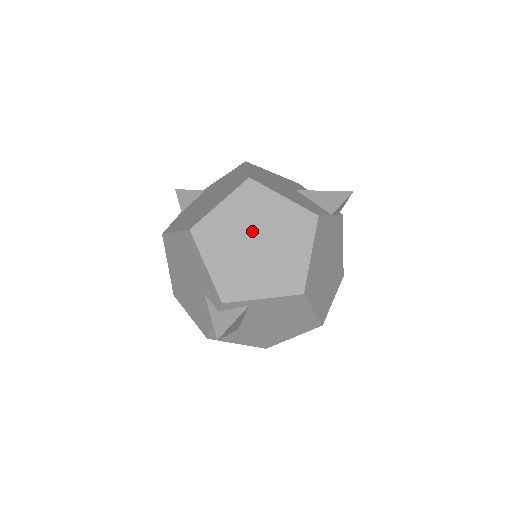
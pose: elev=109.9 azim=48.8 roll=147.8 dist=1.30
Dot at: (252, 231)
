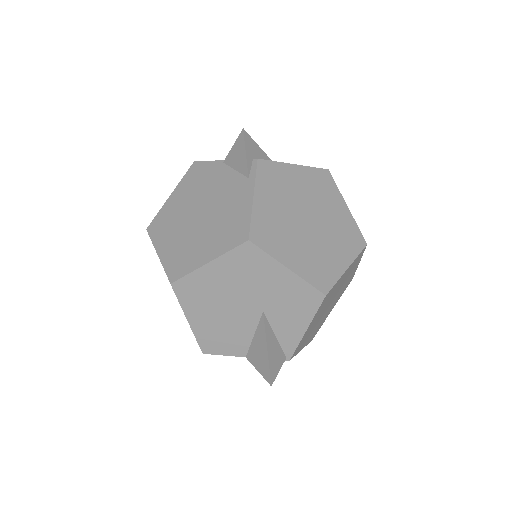
Dot at: occluded
